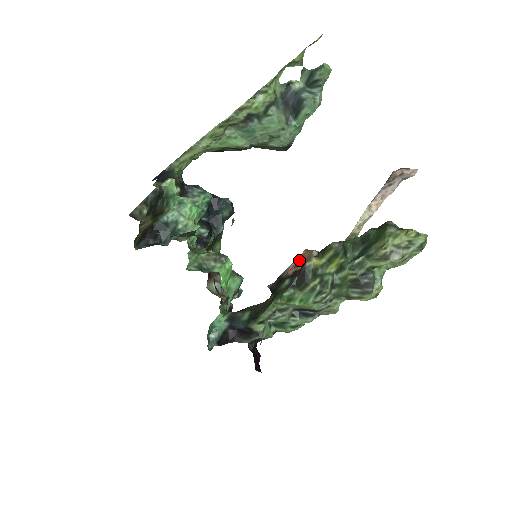
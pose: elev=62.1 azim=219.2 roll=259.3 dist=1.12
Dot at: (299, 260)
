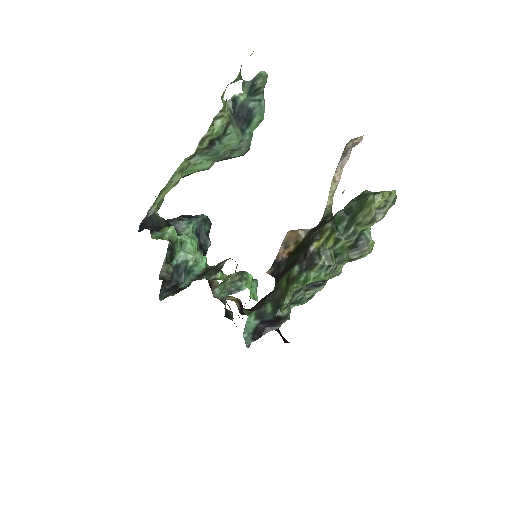
Dot at: (287, 242)
